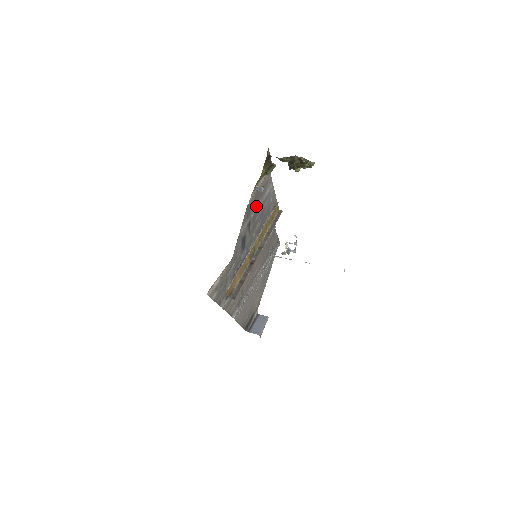
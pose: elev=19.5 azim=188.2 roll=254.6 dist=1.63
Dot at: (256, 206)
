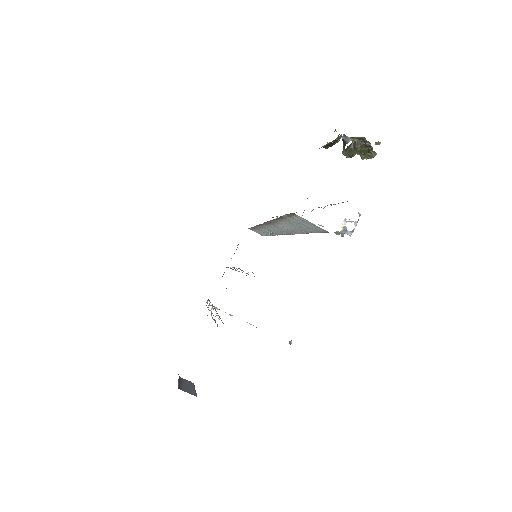
Dot at: occluded
